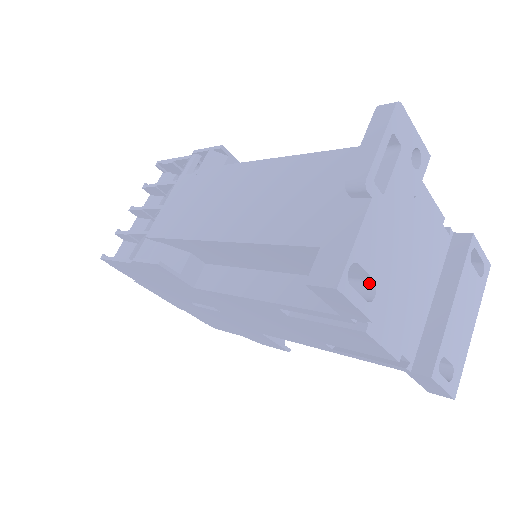
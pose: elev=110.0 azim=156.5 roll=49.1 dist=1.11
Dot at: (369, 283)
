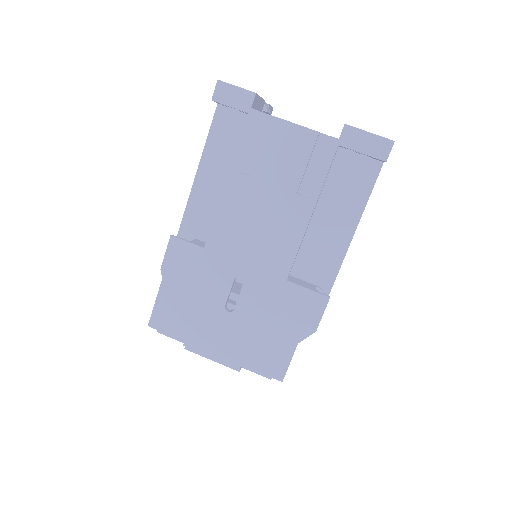
Dot at: occluded
